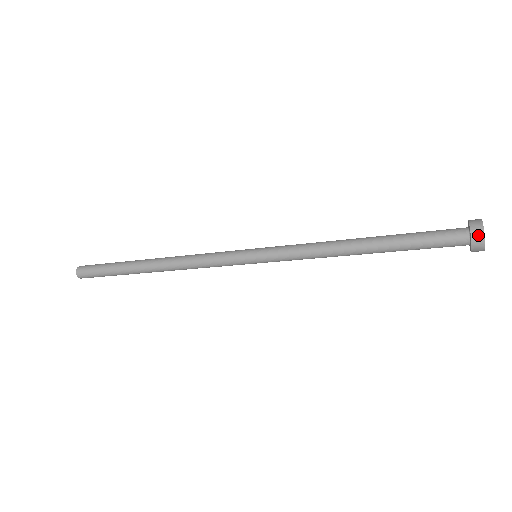
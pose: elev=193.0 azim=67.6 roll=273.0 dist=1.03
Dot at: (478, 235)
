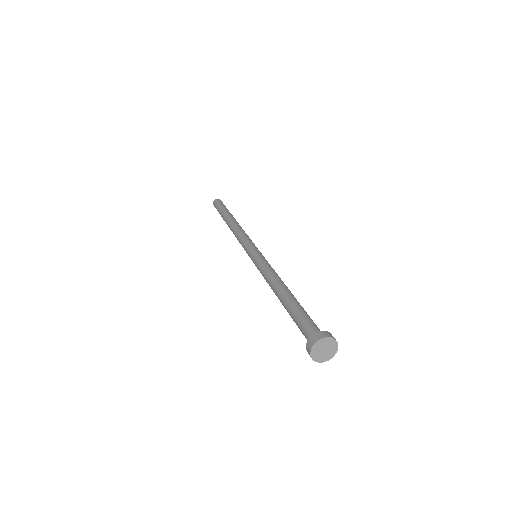
Dot at: (308, 353)
